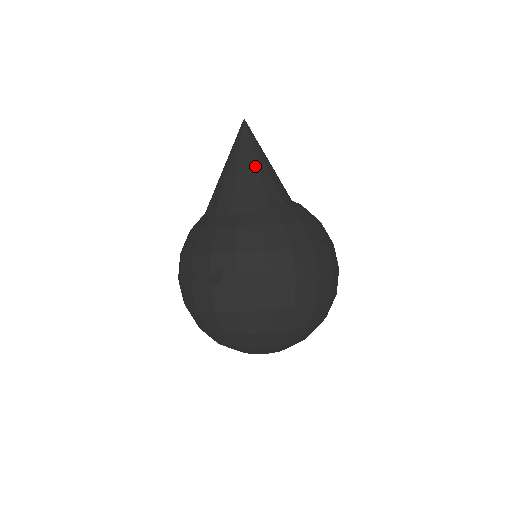
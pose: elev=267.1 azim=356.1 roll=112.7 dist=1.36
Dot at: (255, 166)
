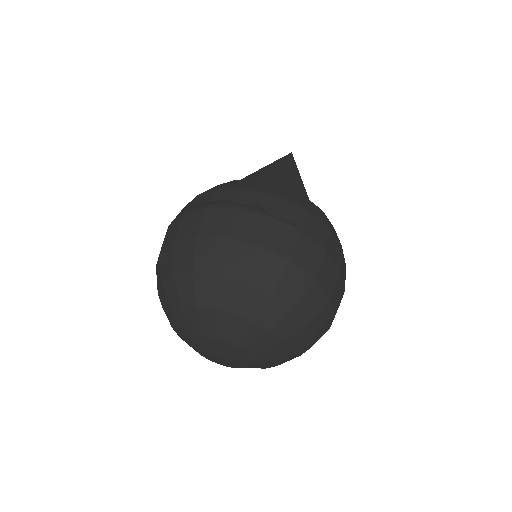
Dot at: (290, 170)
